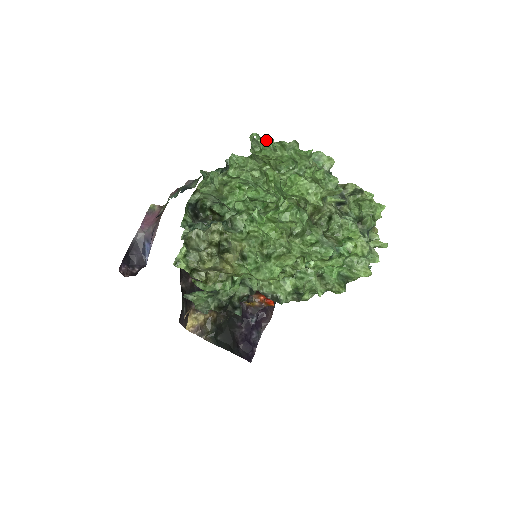
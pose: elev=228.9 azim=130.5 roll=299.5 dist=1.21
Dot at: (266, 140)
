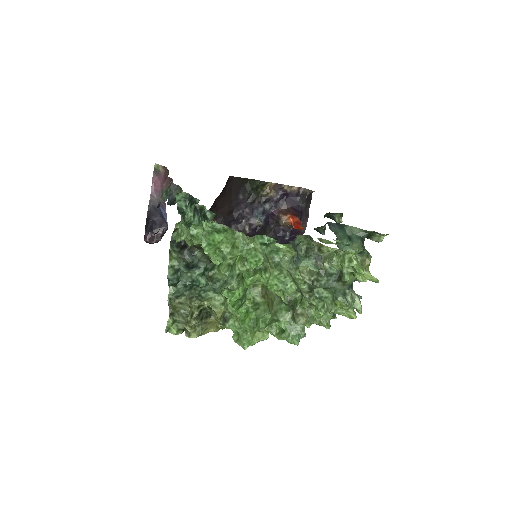
Dot at: (211, 256)
